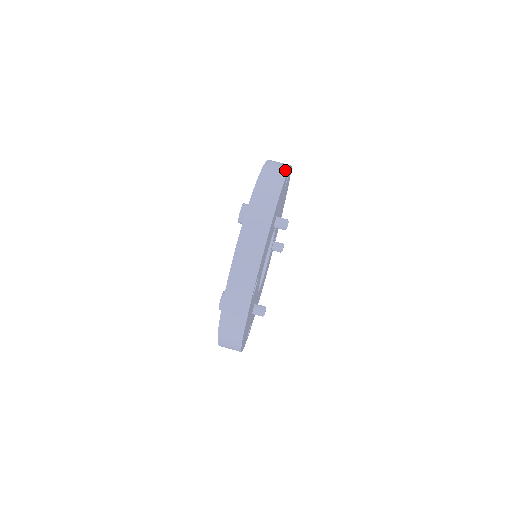
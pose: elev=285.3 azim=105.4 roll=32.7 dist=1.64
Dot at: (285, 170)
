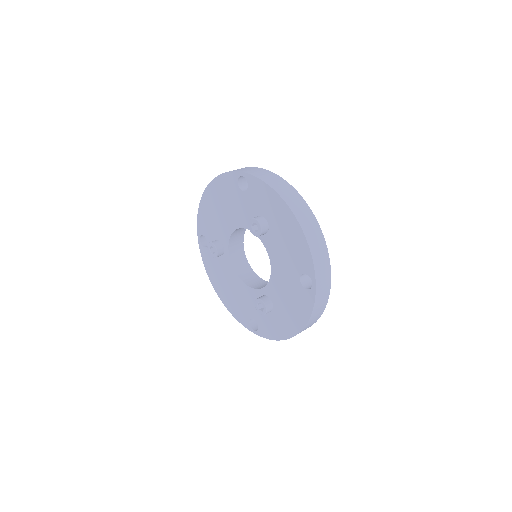
Dot at: (272, 173)
